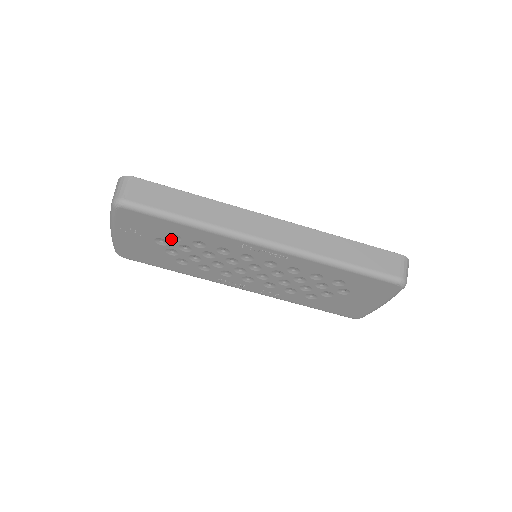
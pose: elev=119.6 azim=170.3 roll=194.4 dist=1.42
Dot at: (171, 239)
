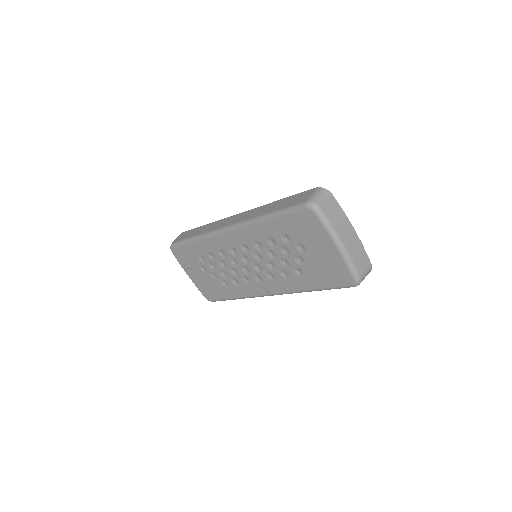
Dot at: (202, 262)
